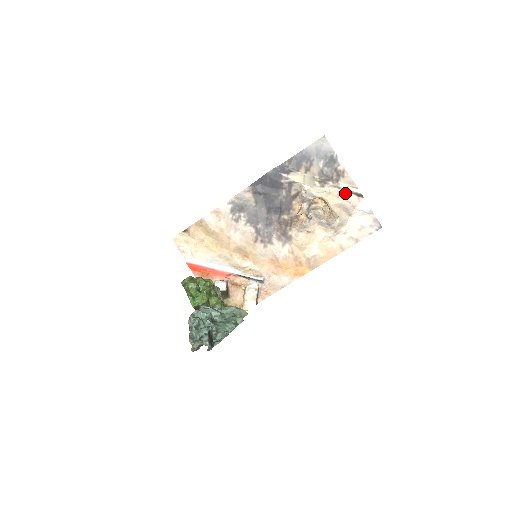
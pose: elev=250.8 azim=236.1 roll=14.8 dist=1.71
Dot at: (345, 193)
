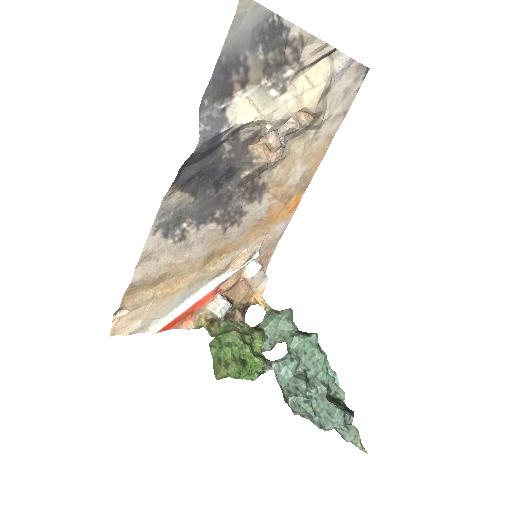
Dot at: (313, 68)
